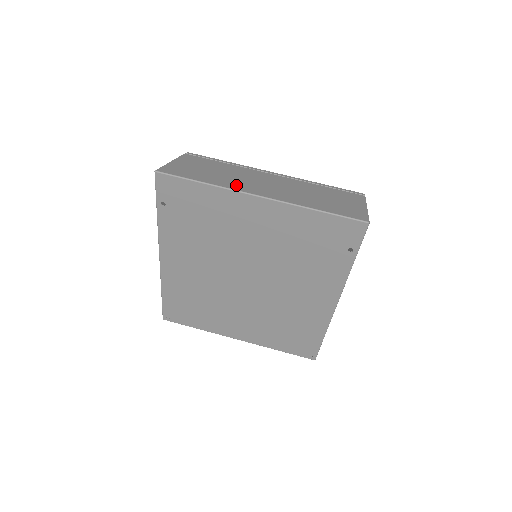
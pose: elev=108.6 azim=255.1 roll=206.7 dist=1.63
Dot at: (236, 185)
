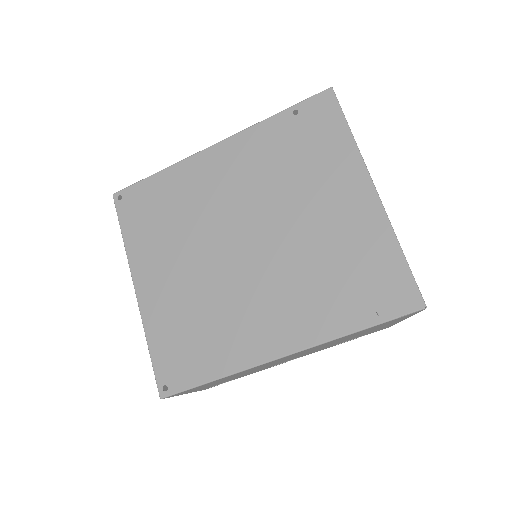
Dot at: occluded
